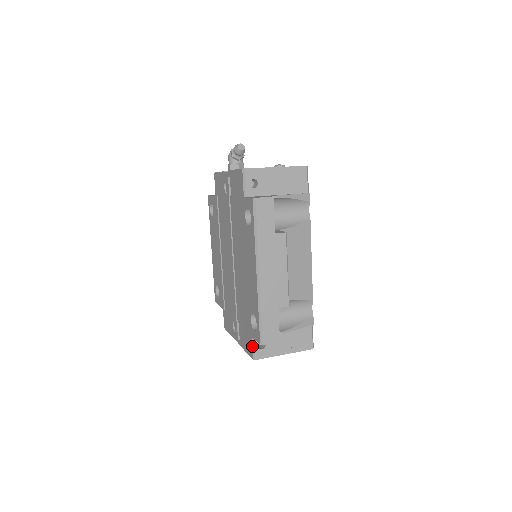
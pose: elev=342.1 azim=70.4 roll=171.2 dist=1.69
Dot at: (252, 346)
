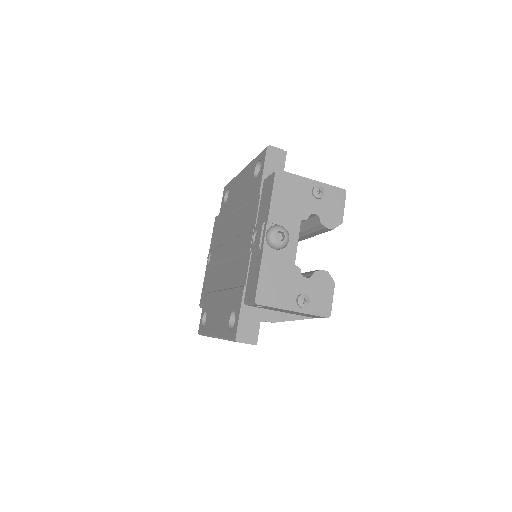
Dot at: (269, 176)
